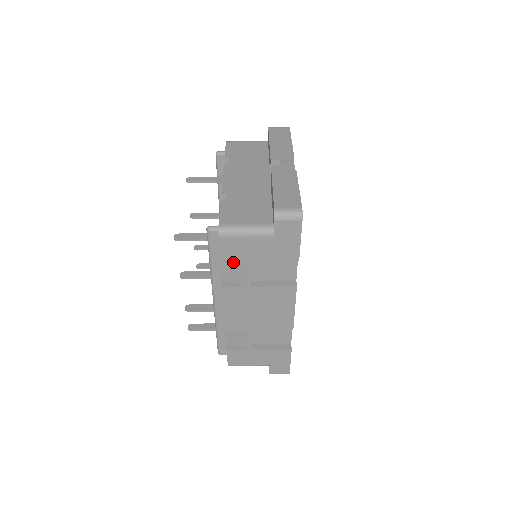
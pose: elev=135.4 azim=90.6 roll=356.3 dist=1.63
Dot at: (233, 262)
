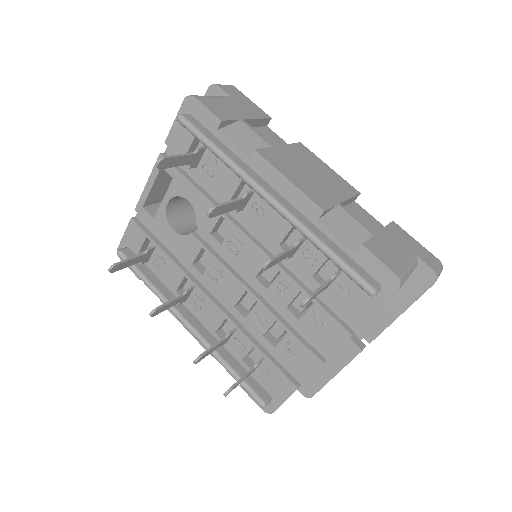
Dot at: (233, 129)
